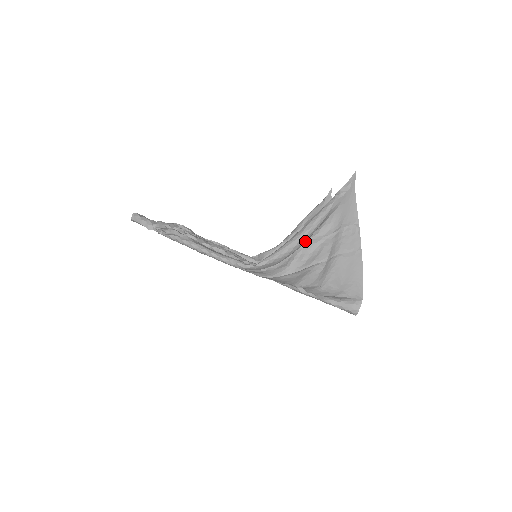
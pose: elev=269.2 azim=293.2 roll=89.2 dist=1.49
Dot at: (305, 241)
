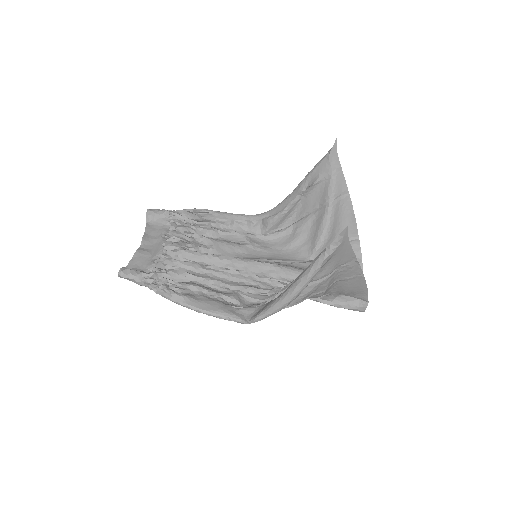
Dot at: (297, 296)
